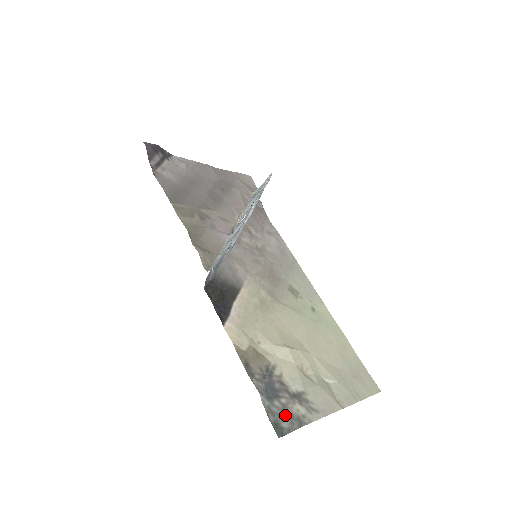
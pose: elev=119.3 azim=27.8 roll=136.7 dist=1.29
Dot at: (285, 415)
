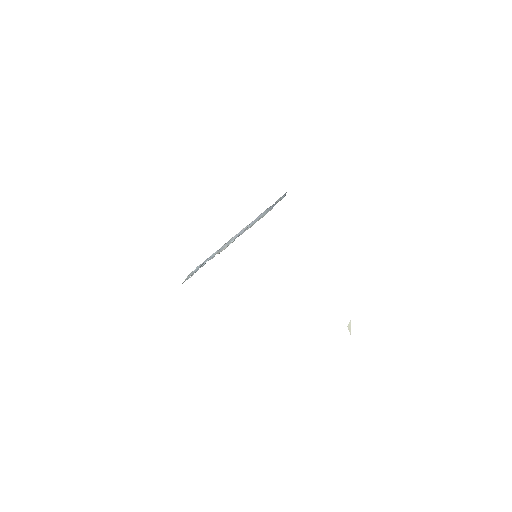
Dot at: occluded
